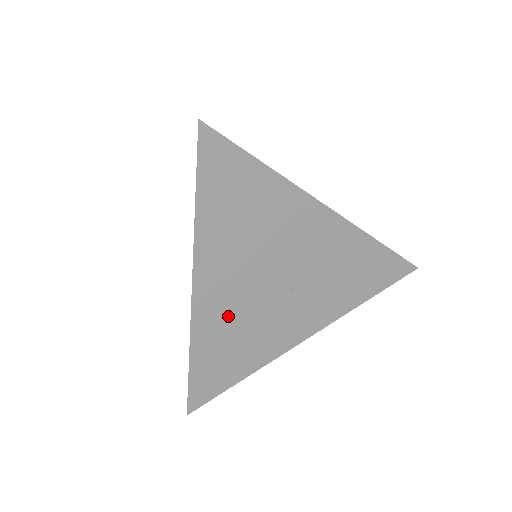
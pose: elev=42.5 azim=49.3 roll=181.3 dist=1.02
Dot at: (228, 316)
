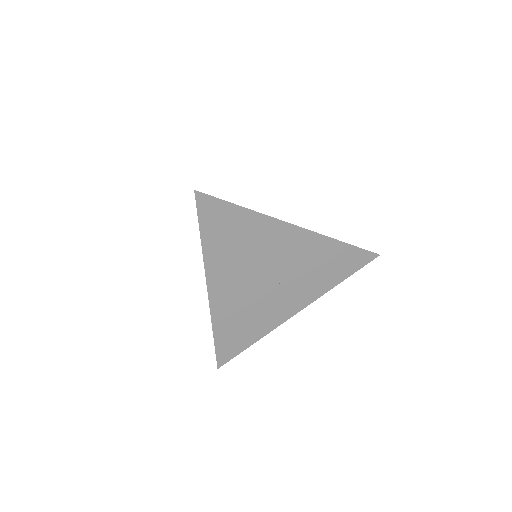
Dot at: (236, 305)
